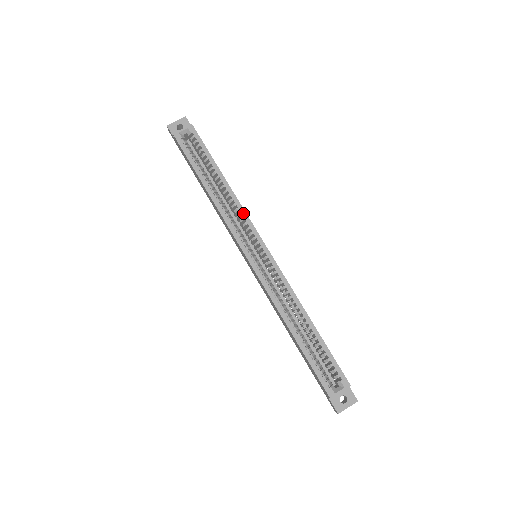
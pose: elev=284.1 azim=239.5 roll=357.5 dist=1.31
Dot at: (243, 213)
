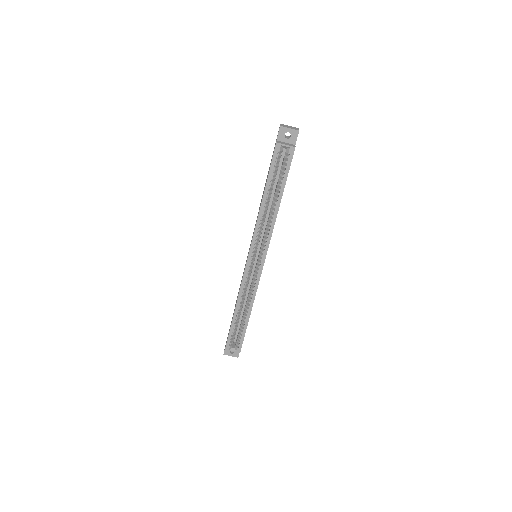
Dot at: (270, 233)
